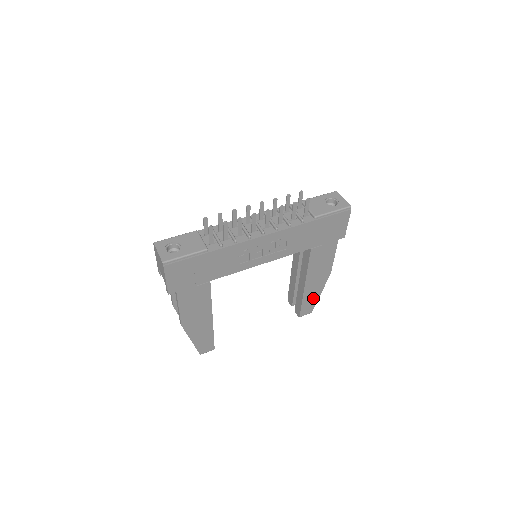
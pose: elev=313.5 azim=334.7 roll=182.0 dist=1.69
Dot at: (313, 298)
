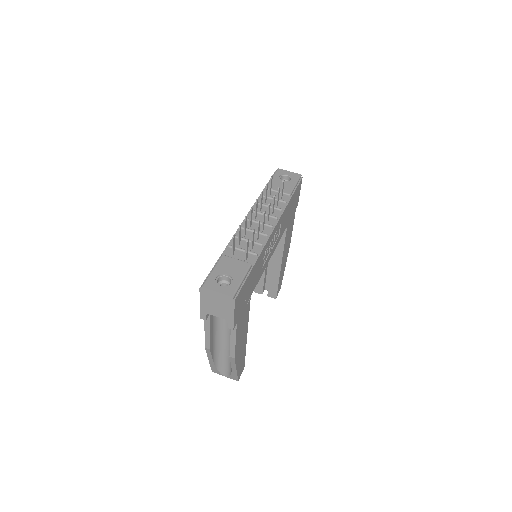
Dot at: (282, 274)
